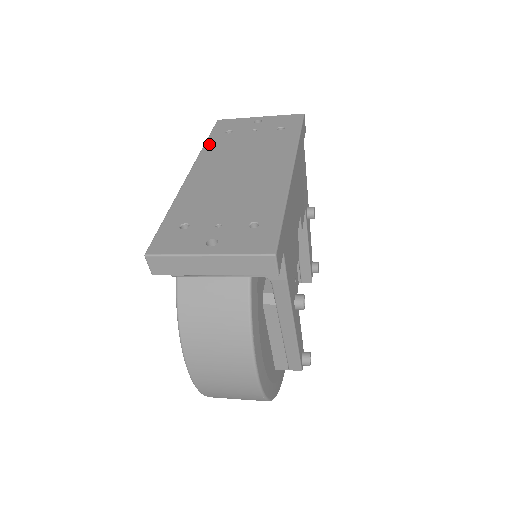
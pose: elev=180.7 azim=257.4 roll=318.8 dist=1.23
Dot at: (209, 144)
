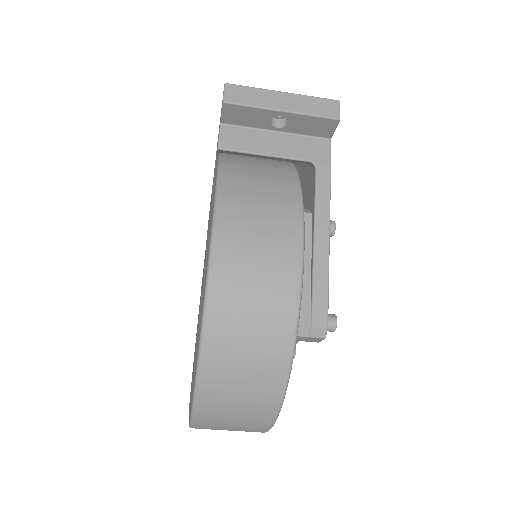
Dot at: occluded
